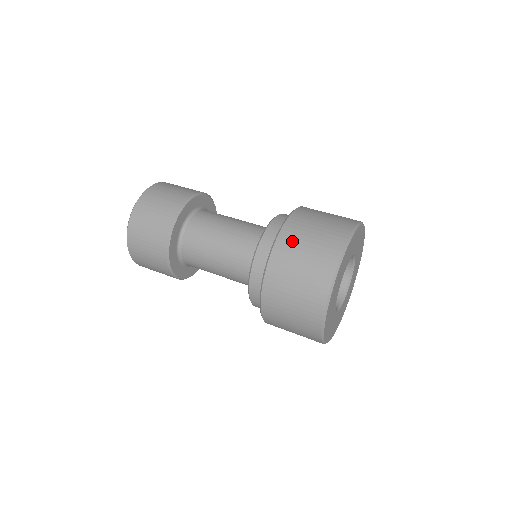
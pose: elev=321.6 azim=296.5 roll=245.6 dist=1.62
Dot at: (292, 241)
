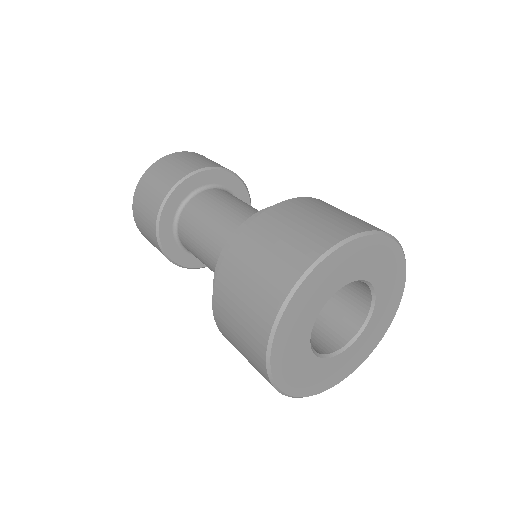
Dot at: (226, 293)
